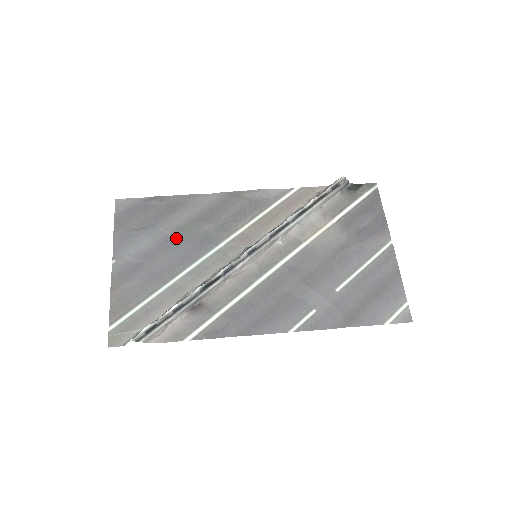
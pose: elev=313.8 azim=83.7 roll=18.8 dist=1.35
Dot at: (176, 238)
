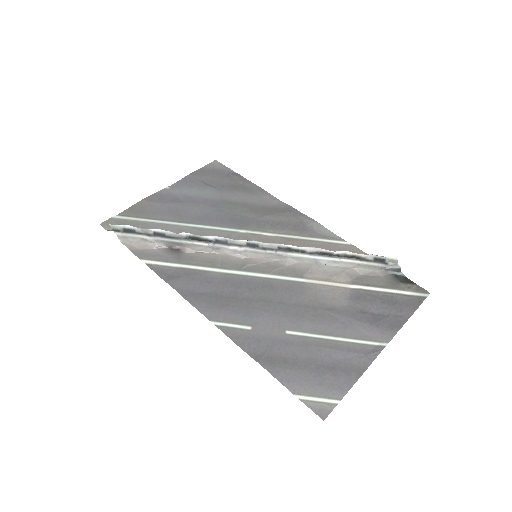
Dot at: (220, 205)
